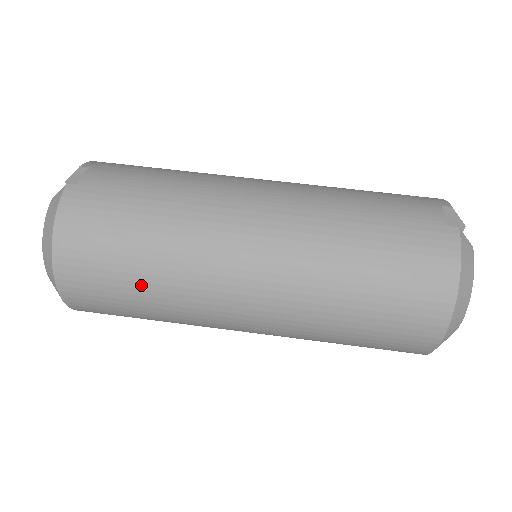
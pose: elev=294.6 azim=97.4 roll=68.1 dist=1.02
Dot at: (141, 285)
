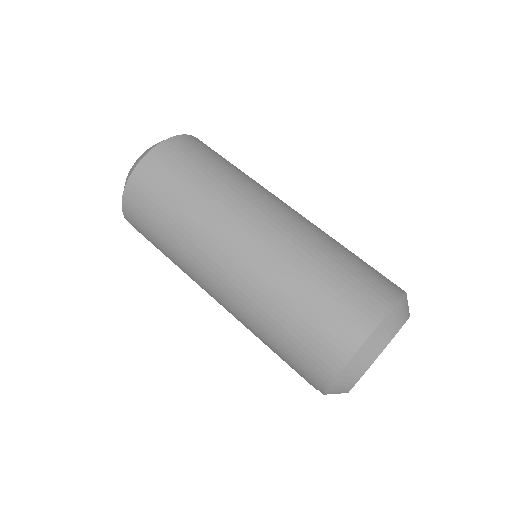
Dot at: (199, 180)
